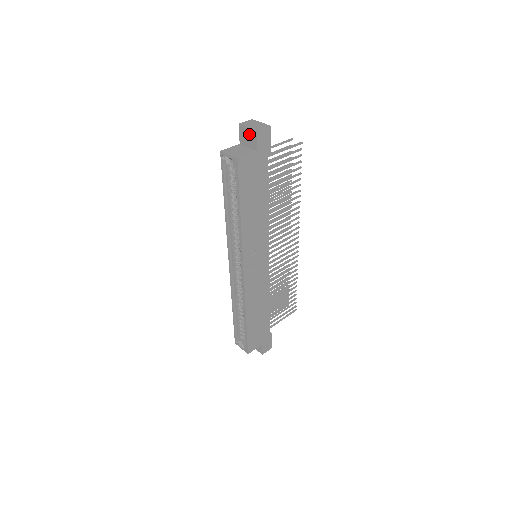
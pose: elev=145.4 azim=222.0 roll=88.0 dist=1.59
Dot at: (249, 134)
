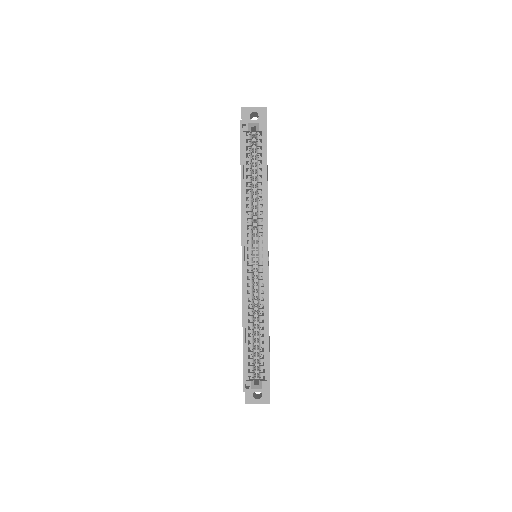
Dot at: occluded
